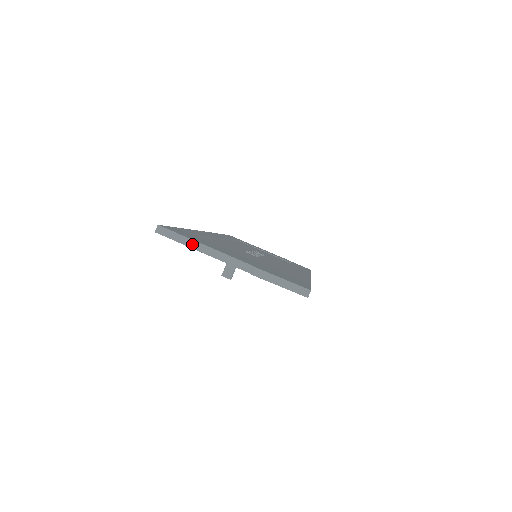
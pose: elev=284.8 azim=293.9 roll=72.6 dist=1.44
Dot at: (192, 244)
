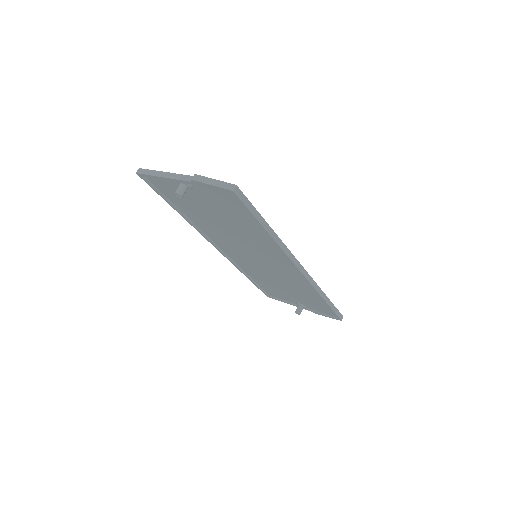
Dot at: (157, 174)
